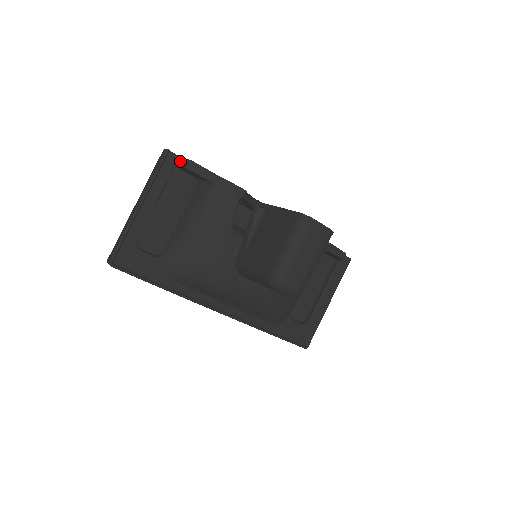
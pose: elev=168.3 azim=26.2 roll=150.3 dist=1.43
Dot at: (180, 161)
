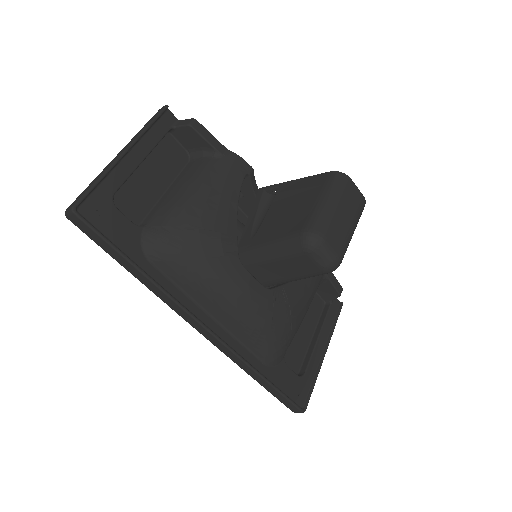
Dot at: (179, 122)
